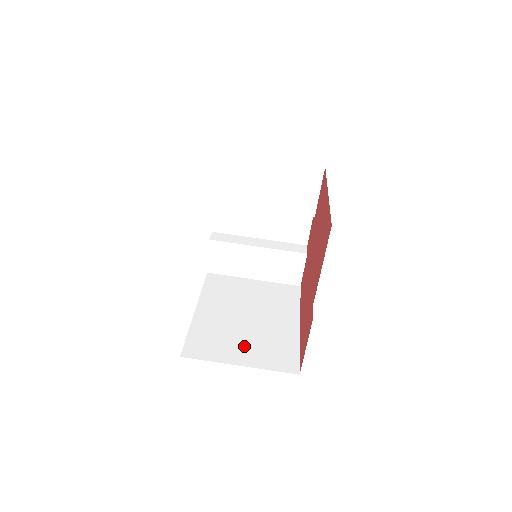
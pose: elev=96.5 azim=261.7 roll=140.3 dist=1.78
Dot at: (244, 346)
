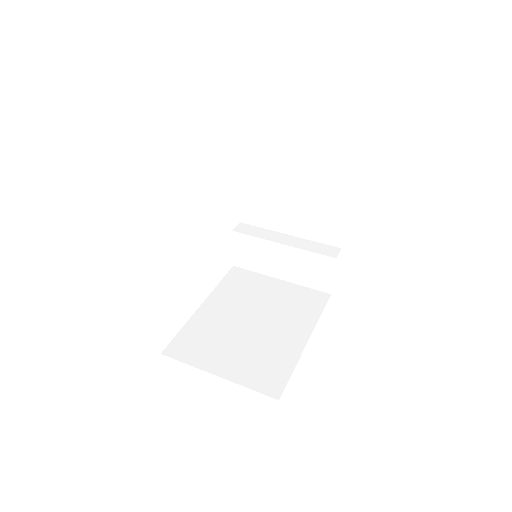
Dot at: (232, 354)
